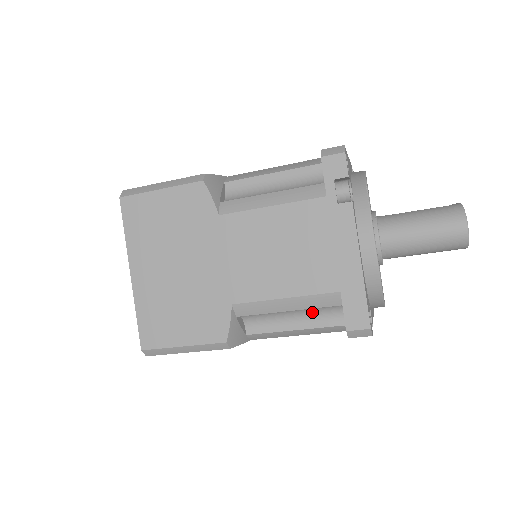
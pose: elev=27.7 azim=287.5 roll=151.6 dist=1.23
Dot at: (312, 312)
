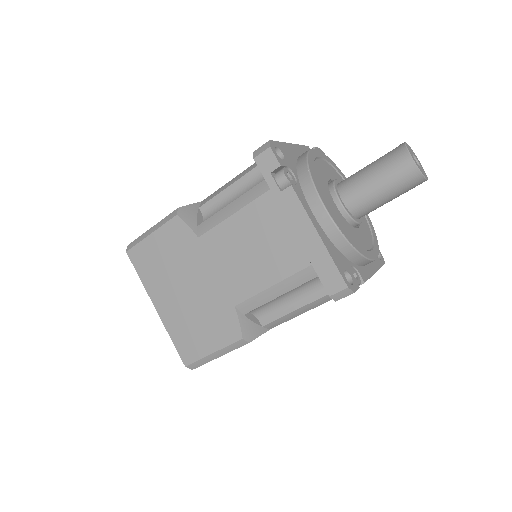
Dot at: (304, 289)
